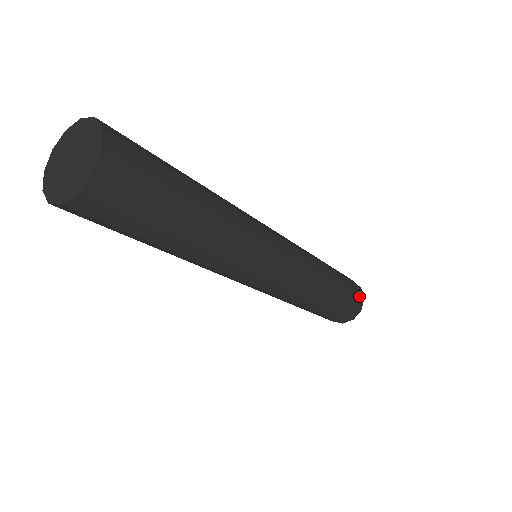
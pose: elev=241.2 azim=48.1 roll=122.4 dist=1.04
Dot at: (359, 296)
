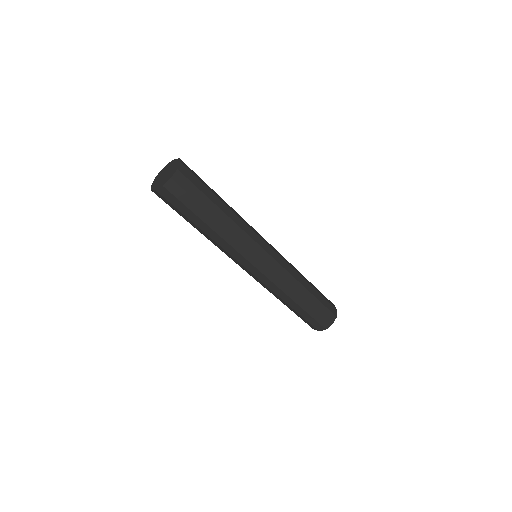
Dot at: (332, 312)
